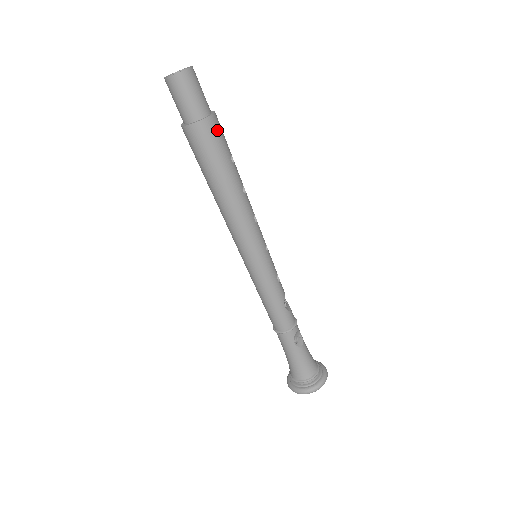
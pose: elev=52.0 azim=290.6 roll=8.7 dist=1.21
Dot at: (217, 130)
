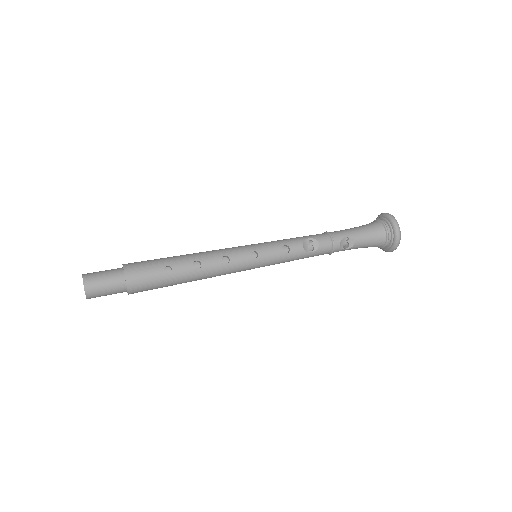
Dot at: (140, 283)
